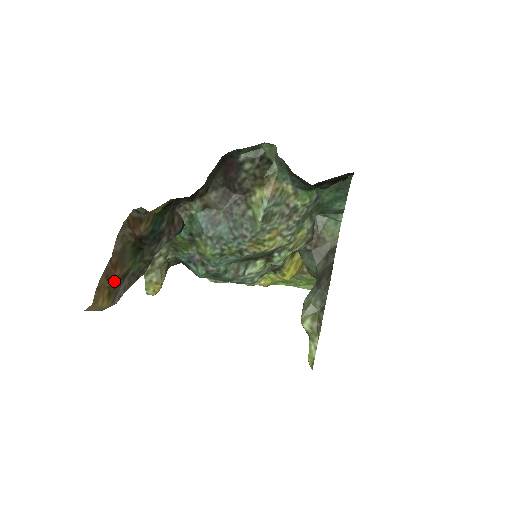
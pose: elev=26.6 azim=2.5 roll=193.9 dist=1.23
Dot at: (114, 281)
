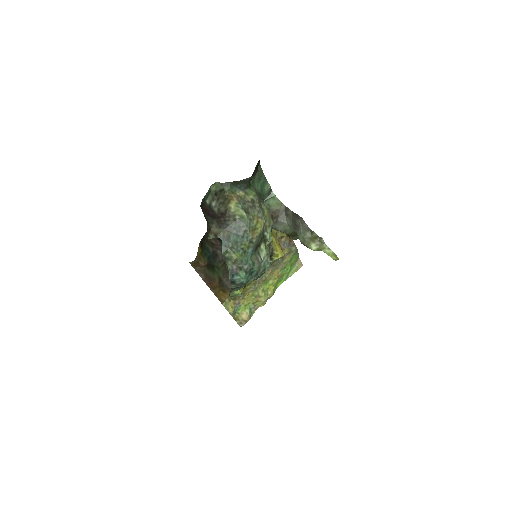
Dot at: (218, 287)
